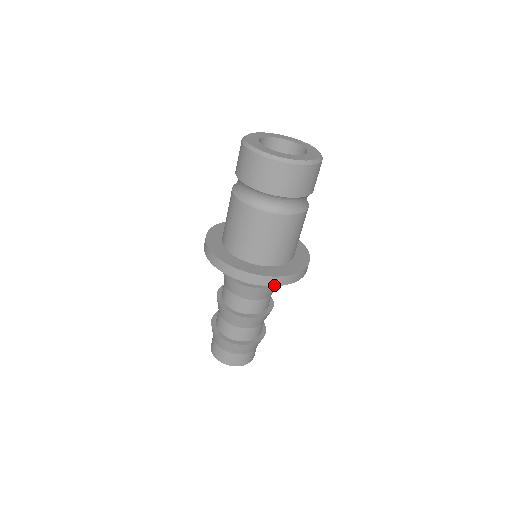
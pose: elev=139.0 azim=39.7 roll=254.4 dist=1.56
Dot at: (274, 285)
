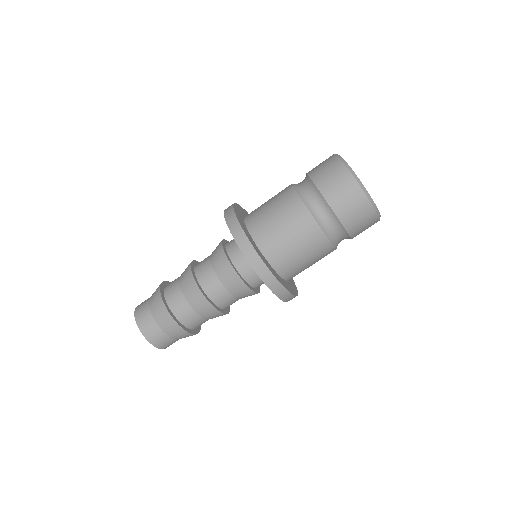
Dot at: (281, 298)
